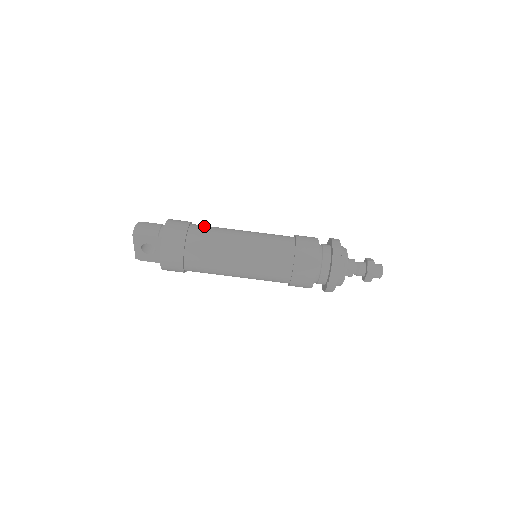
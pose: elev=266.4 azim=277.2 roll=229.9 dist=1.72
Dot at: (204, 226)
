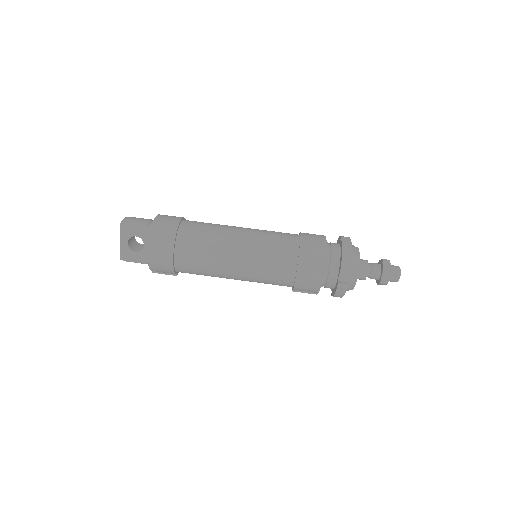
Dot at: occluded
